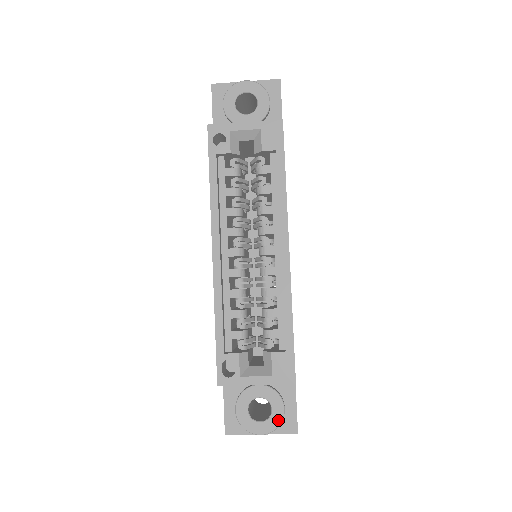
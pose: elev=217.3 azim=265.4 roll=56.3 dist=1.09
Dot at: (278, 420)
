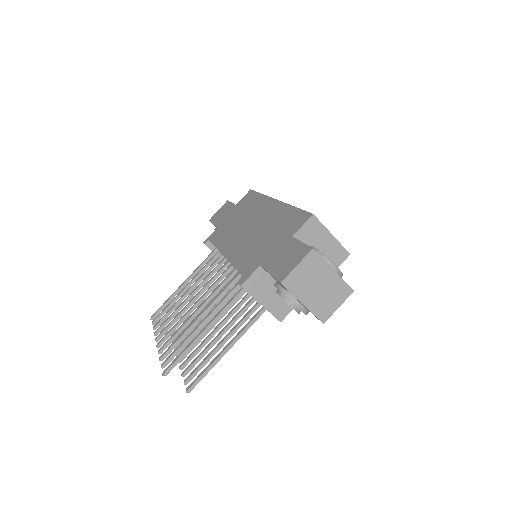
Dot at: occluded
